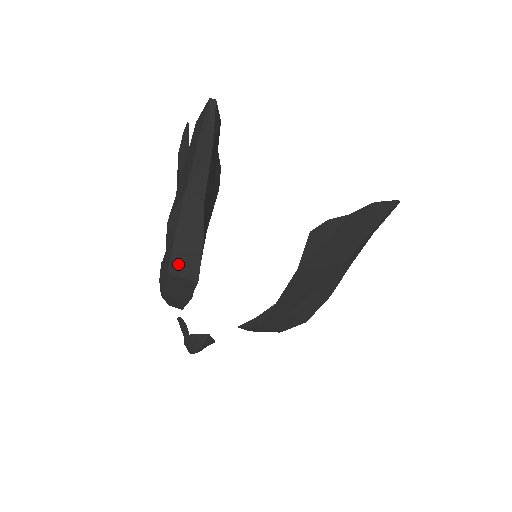
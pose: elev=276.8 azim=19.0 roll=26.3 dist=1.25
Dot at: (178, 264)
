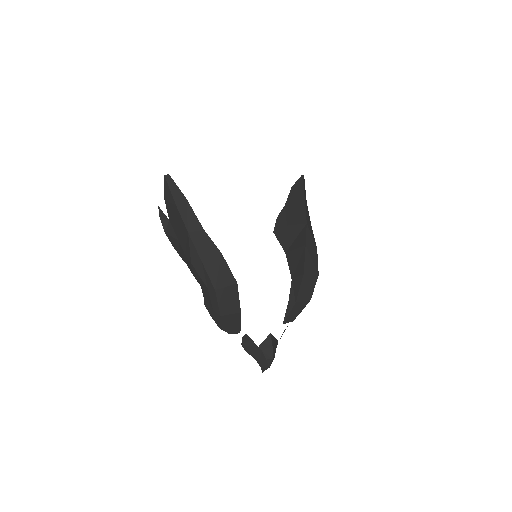
Dot at: (217, 279)
